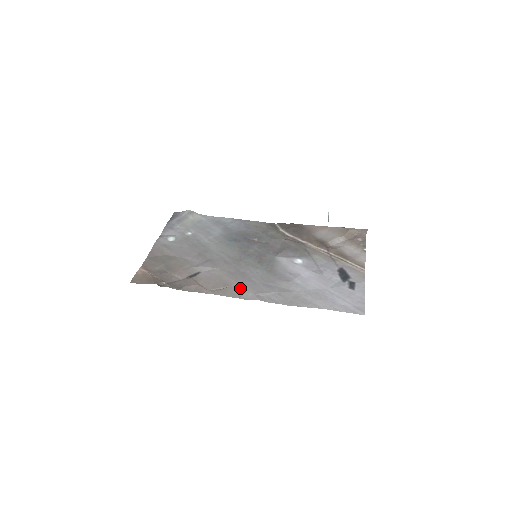
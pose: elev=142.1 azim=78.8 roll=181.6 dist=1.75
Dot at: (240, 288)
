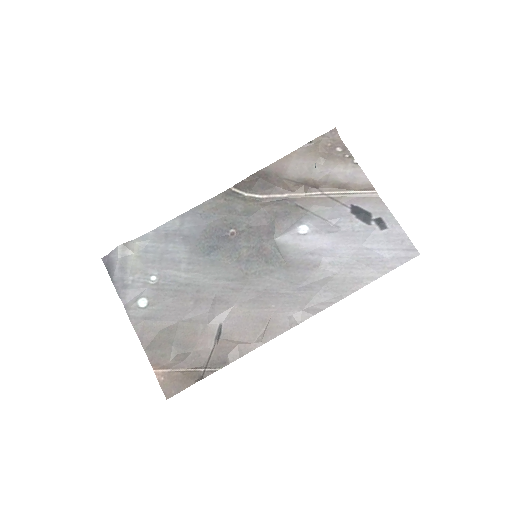
Dot at: (282, 314)
